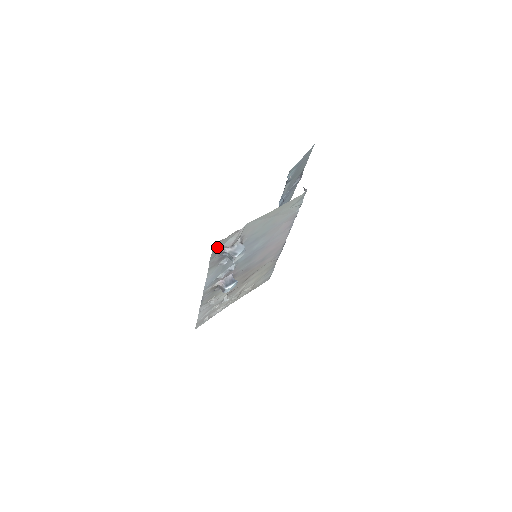
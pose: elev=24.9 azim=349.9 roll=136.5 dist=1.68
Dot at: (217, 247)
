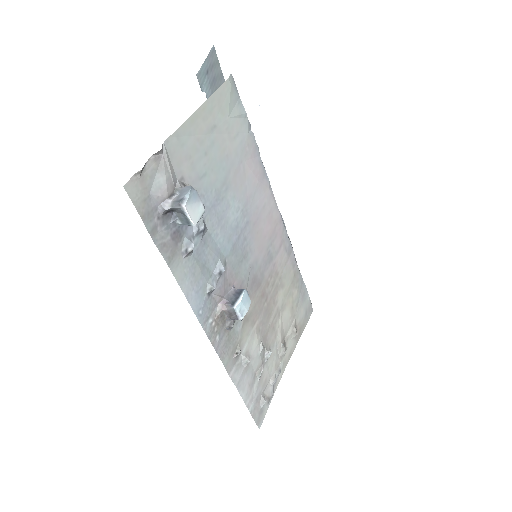
Dot at: (140, 198)
